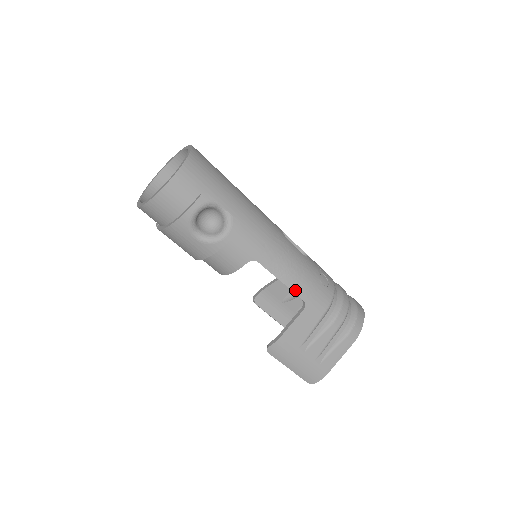
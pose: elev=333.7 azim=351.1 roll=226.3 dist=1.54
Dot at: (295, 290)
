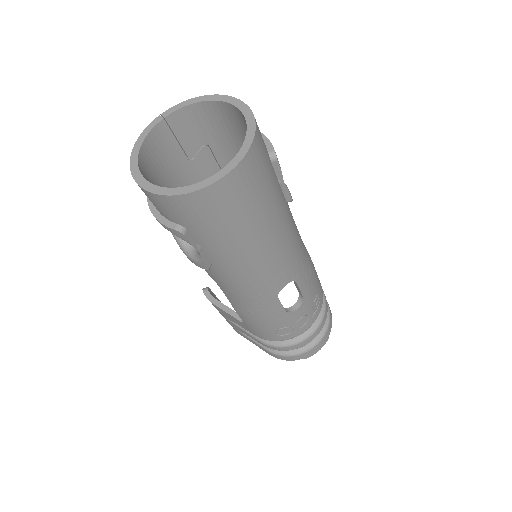
Dot at: (240, 316)
